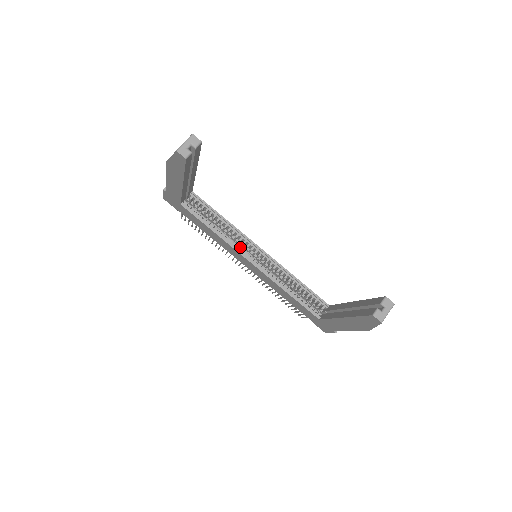
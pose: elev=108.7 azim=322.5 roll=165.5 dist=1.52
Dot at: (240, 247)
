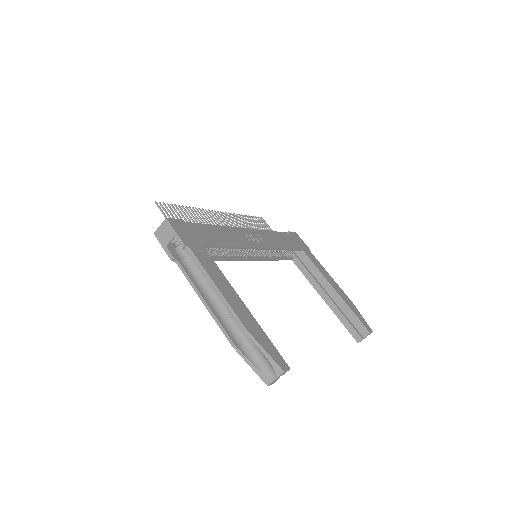
Dot at: (242, 255)
